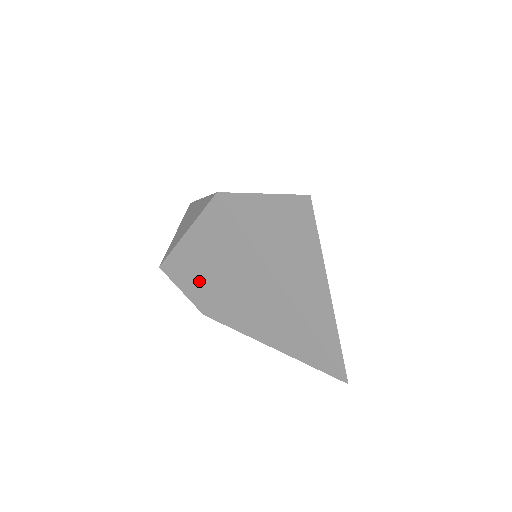
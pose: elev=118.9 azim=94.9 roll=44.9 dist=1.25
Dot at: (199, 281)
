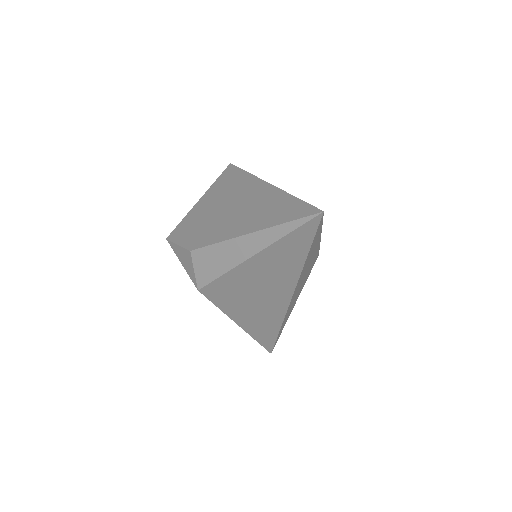
Dot at: (197, 225)
